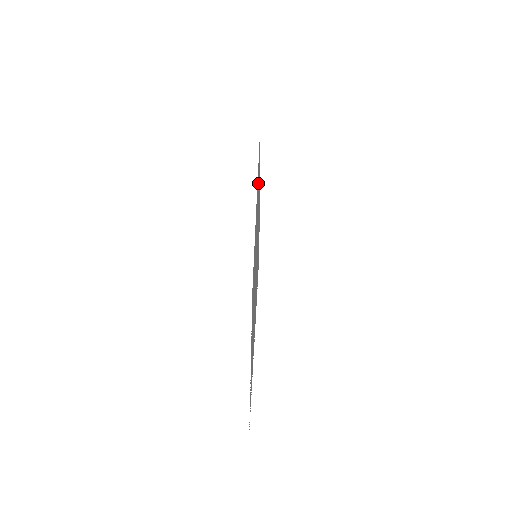
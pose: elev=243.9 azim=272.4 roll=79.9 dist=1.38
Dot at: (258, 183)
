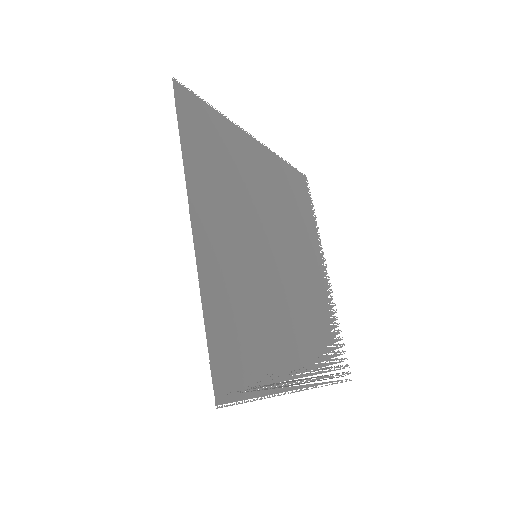
Dot at: occluded
